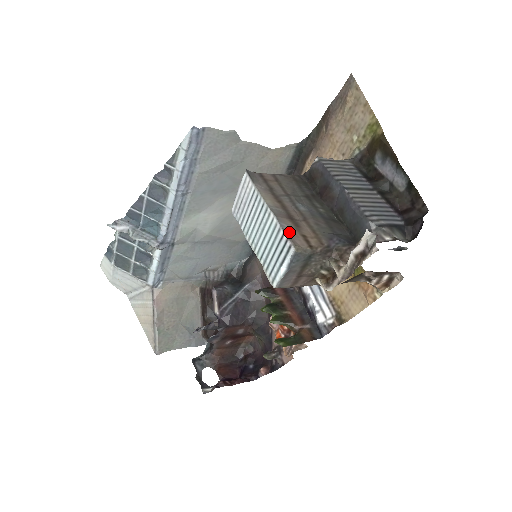
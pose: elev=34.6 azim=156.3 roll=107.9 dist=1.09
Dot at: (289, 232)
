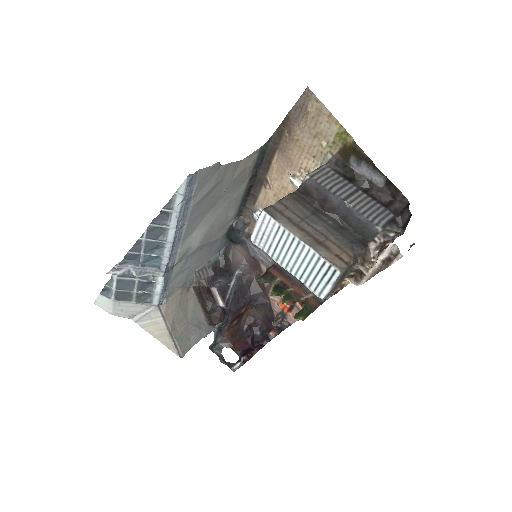
Dot at: (328, 258)
